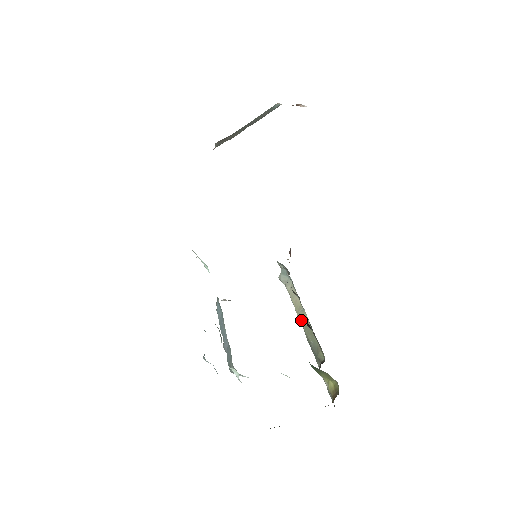
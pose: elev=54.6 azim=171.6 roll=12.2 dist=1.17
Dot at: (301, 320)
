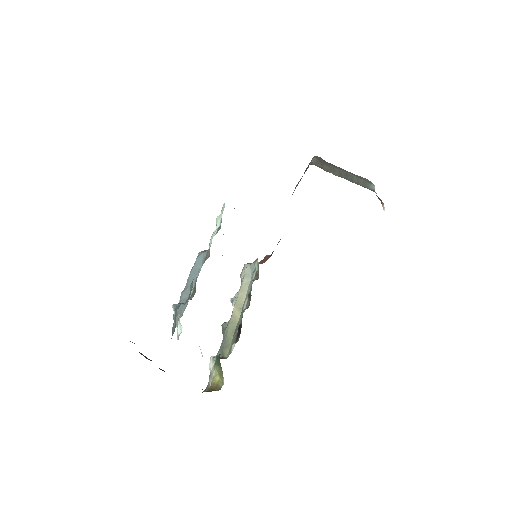
Dot at: (234, 313)
